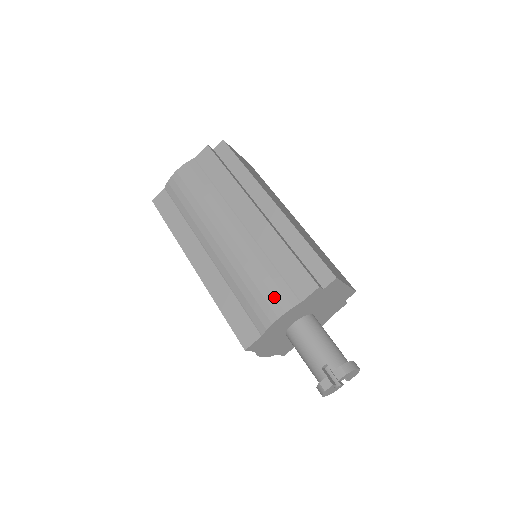
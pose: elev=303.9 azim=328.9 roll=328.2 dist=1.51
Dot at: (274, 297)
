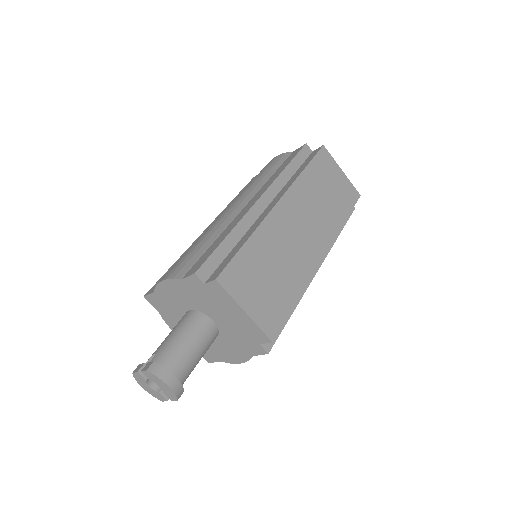
Dot at: (179, 264)
